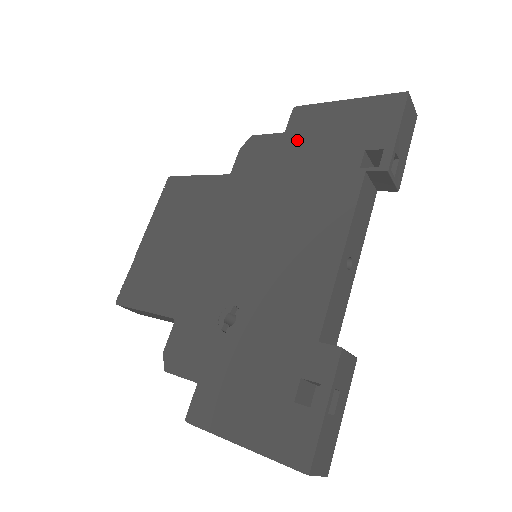
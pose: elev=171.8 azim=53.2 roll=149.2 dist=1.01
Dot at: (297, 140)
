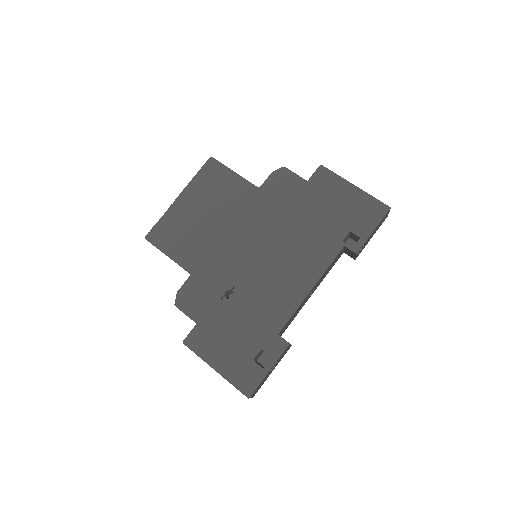
Dot at: (313, 194)
